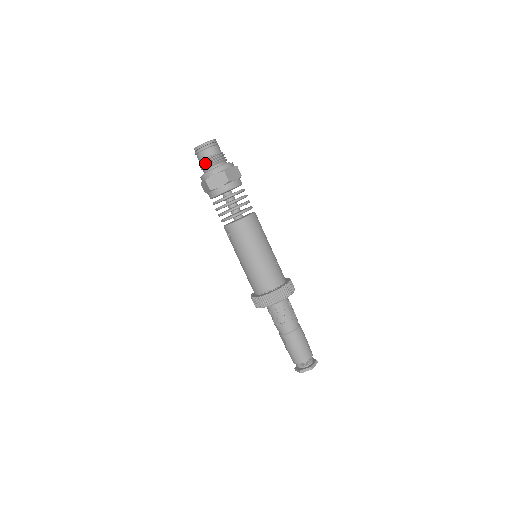
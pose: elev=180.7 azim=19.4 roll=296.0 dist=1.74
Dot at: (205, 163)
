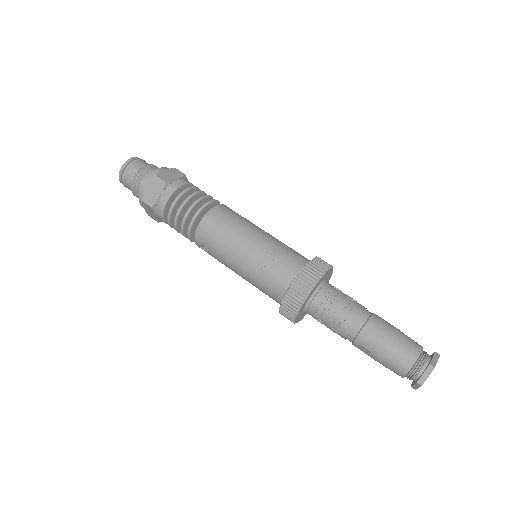
Dot at: (134, 184)
